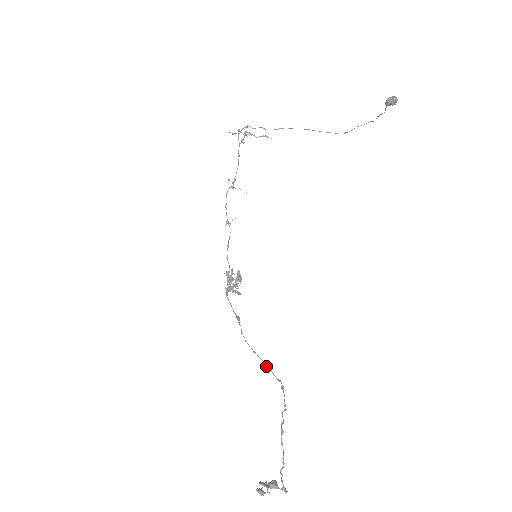
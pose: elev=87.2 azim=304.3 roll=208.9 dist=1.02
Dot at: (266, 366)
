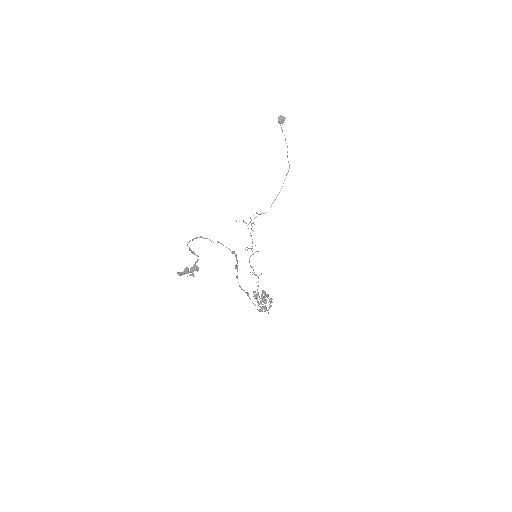
Dot at: (235, 266)
